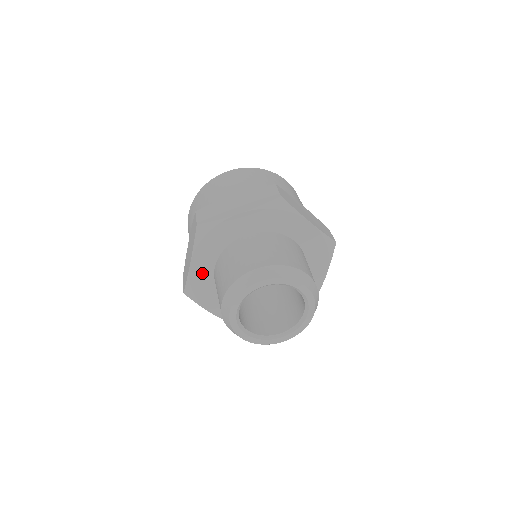
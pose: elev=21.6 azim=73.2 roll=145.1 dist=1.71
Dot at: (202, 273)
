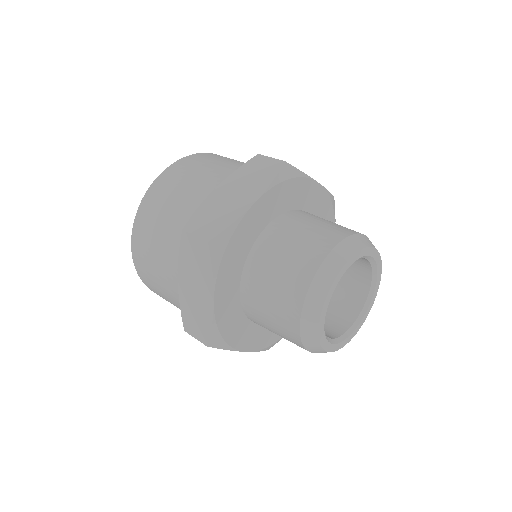
Dot at: (252, 225)
